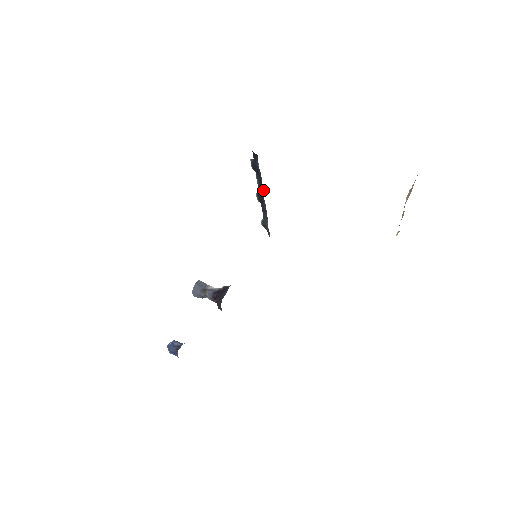
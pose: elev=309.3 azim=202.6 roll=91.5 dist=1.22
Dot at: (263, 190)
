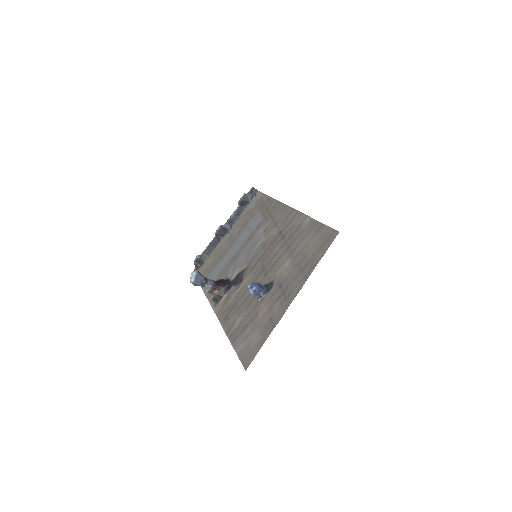
Dot at: (234, 222)
